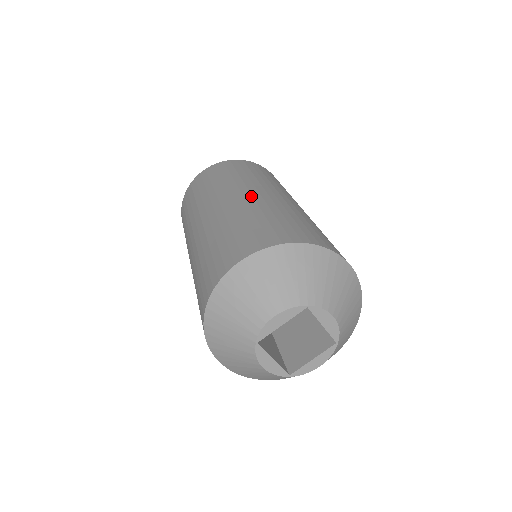
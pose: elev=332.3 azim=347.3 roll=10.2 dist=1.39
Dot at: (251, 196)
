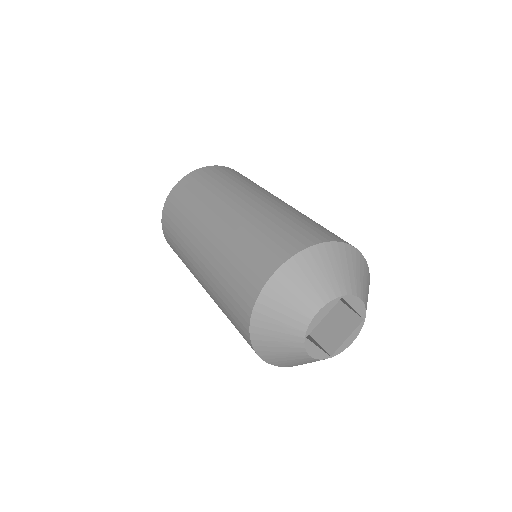
Dot at: (247, 204)
